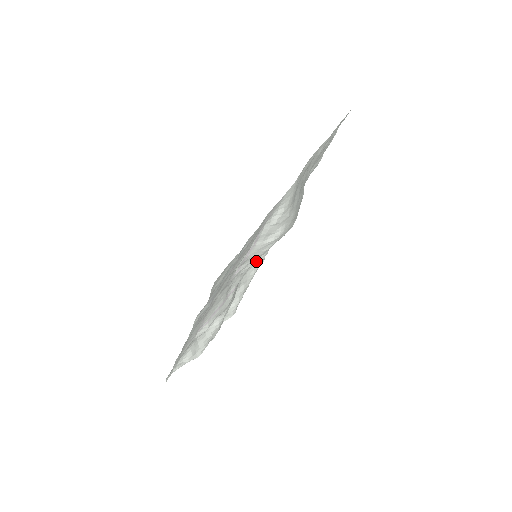
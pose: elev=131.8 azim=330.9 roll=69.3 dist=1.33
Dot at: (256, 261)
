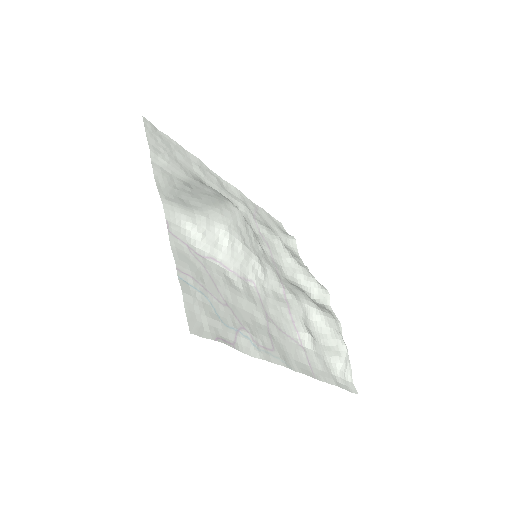
Dot at: (256, 259)
